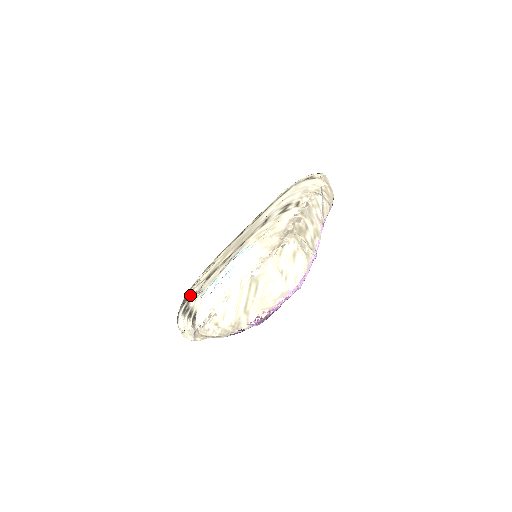
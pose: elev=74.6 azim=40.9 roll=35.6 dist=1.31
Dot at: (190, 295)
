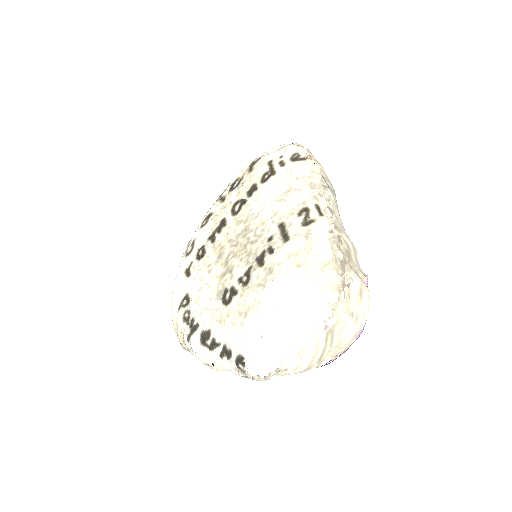
Dot at: (201, 319)
